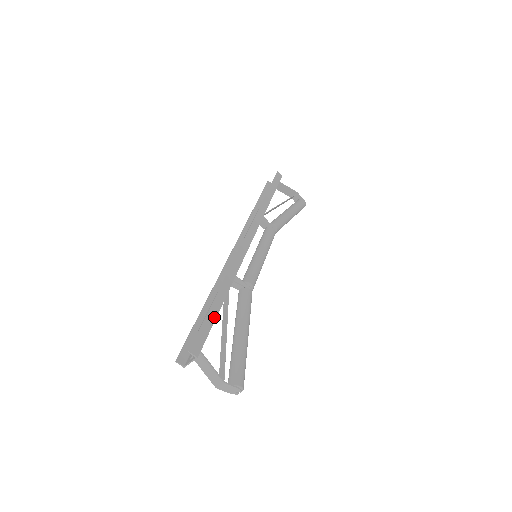
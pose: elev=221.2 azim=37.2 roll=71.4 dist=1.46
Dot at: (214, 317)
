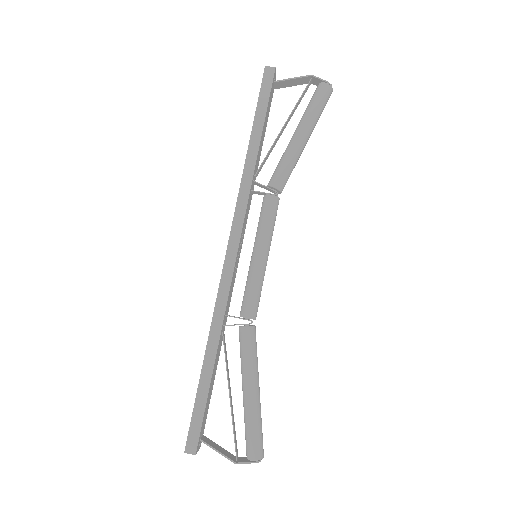
Dot at: (205, 396)
